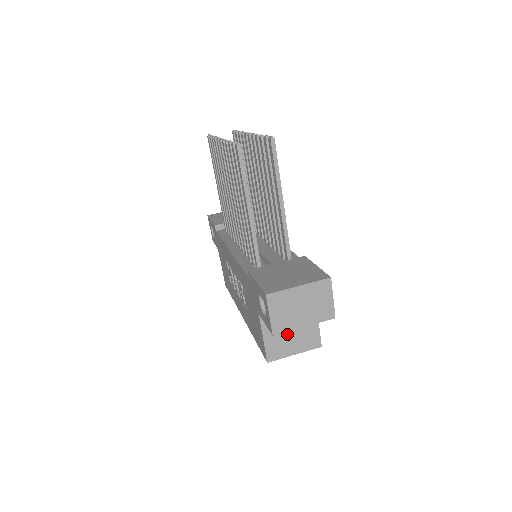
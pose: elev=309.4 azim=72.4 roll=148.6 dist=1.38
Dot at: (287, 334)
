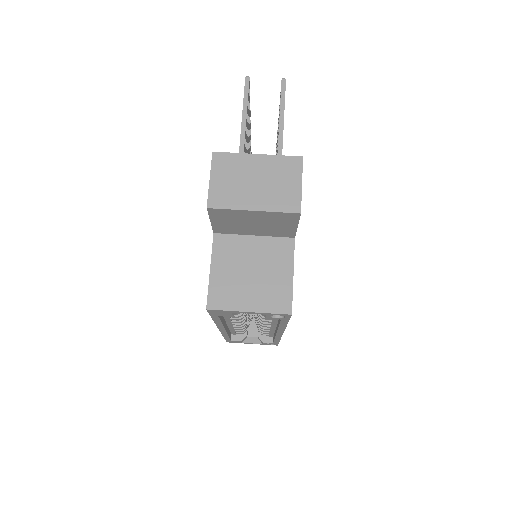
Dot at: (245, 276)
